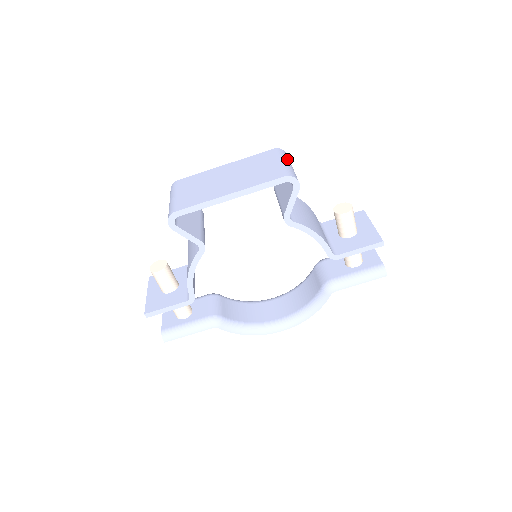
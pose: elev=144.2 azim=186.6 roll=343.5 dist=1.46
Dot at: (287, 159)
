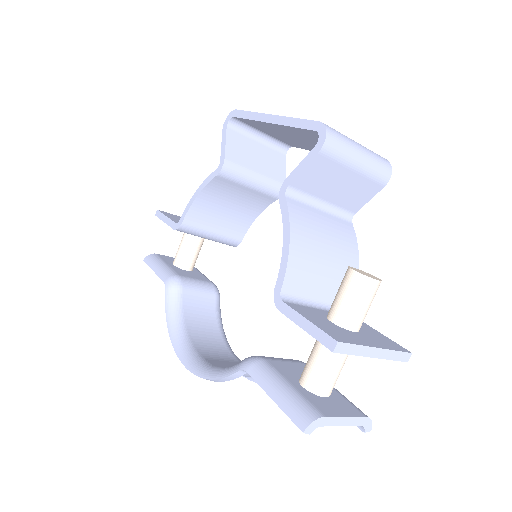
Dot at: (370, 155)
